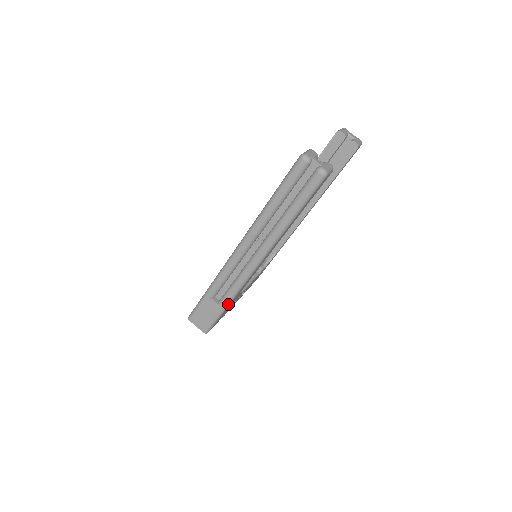
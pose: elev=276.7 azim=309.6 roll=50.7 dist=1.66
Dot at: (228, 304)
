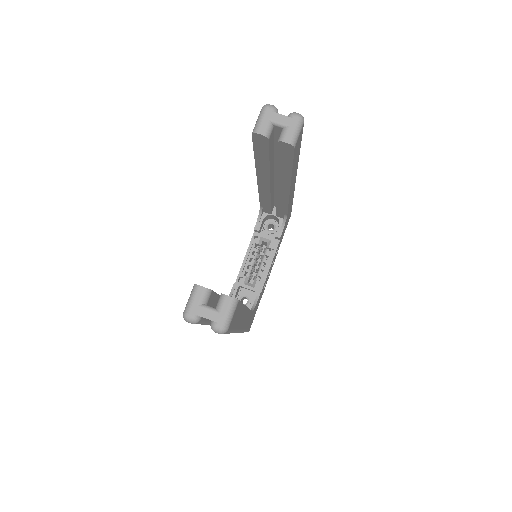
Dot at: (245, 331)
